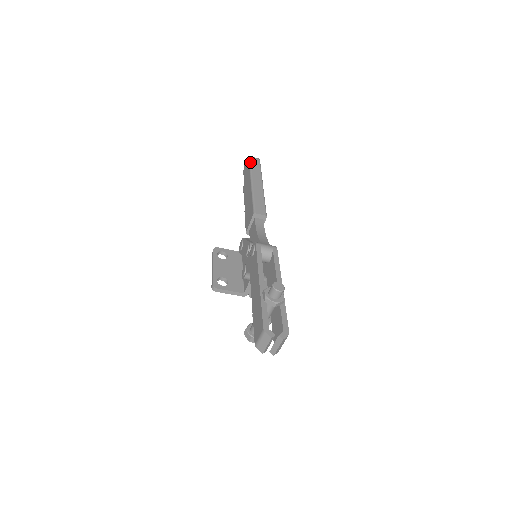
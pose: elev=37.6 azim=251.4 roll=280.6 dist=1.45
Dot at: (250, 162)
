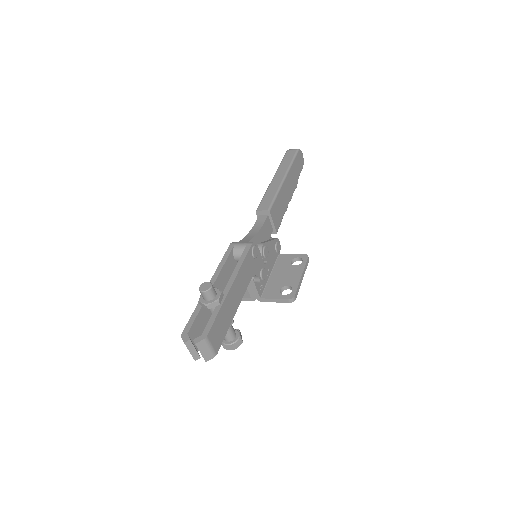
Dot at: (284, 156)
